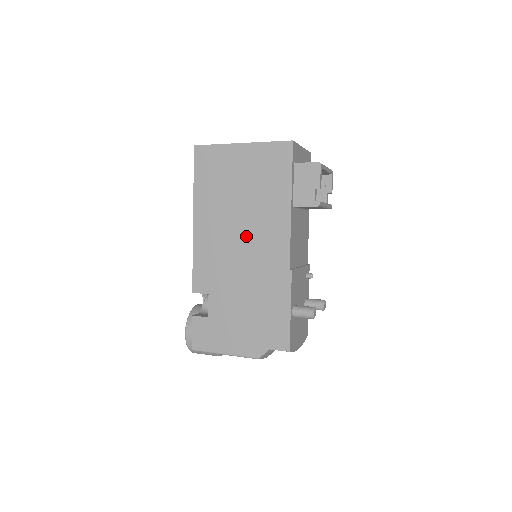
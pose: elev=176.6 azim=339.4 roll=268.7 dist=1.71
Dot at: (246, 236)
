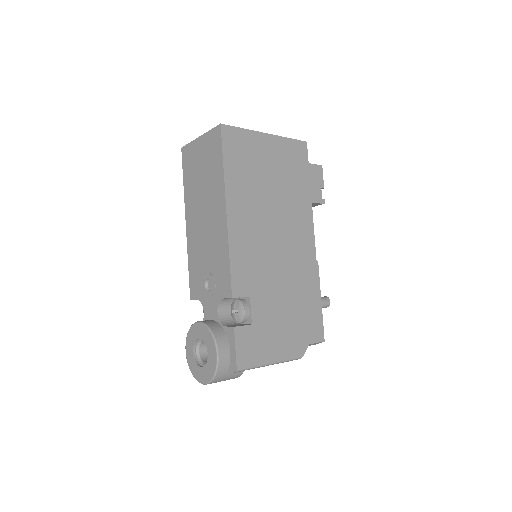
Dot at: (280, 229)
